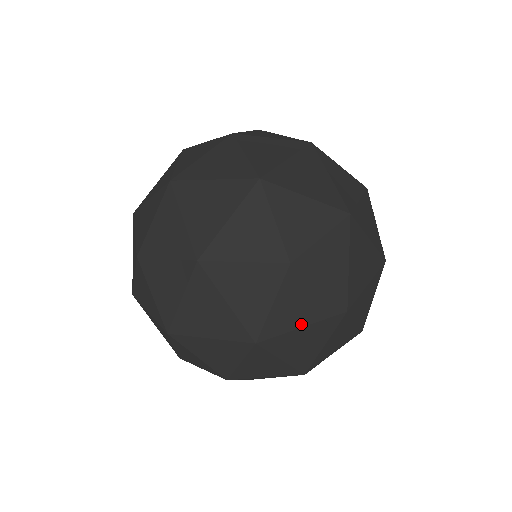
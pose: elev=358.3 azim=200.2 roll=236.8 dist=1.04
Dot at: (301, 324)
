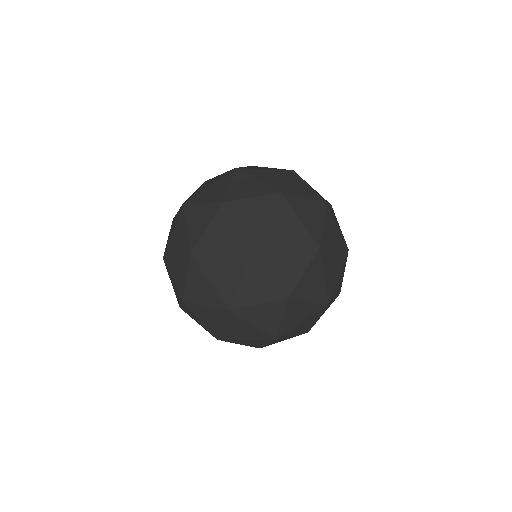
Dot at: (221, 248)
